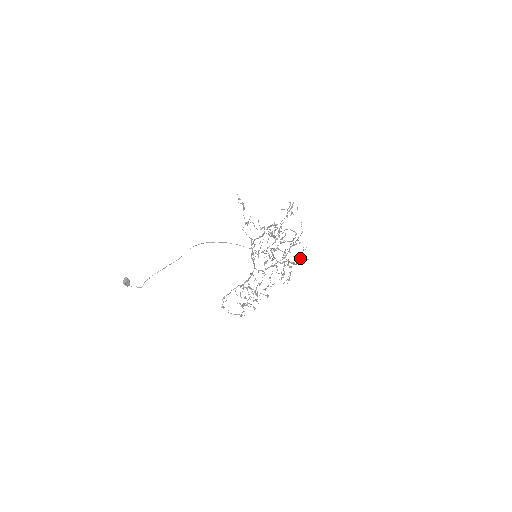
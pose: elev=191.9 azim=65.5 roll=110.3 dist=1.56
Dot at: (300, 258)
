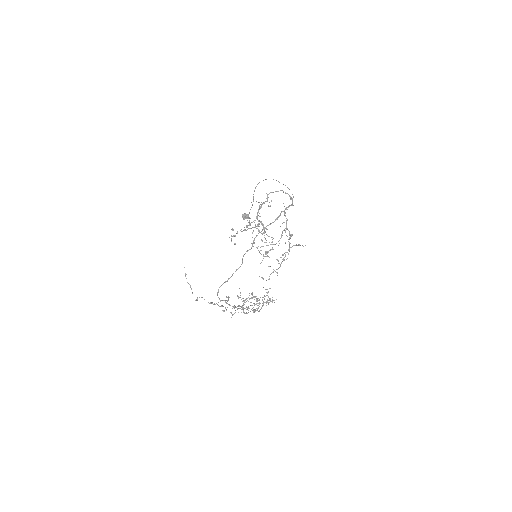
Dot at: occluded
